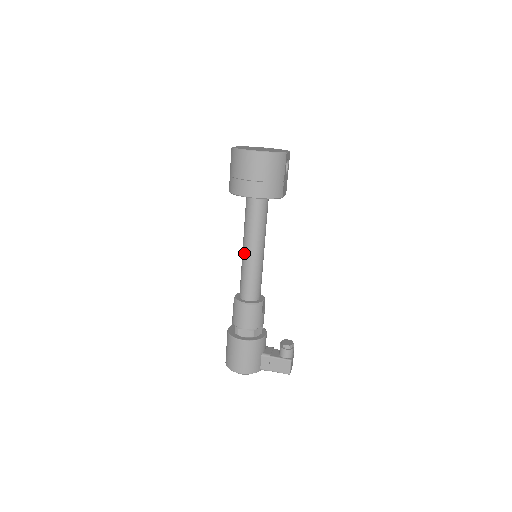
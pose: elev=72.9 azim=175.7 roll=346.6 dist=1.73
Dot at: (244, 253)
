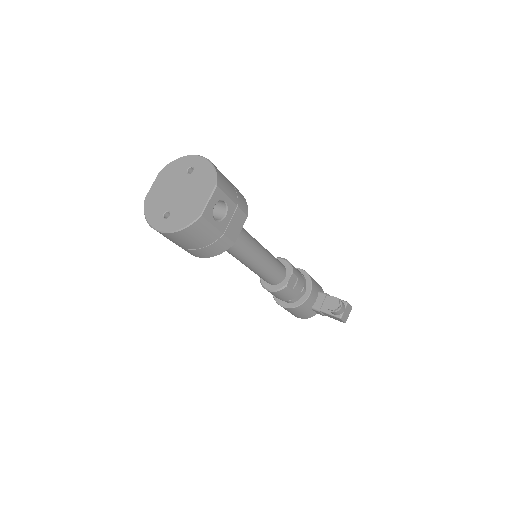
Dot at: occluded
